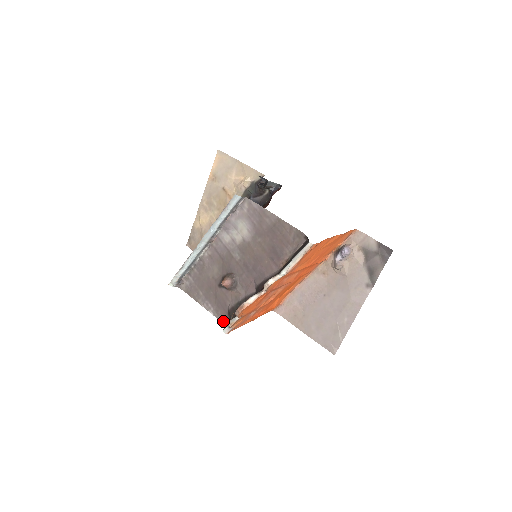
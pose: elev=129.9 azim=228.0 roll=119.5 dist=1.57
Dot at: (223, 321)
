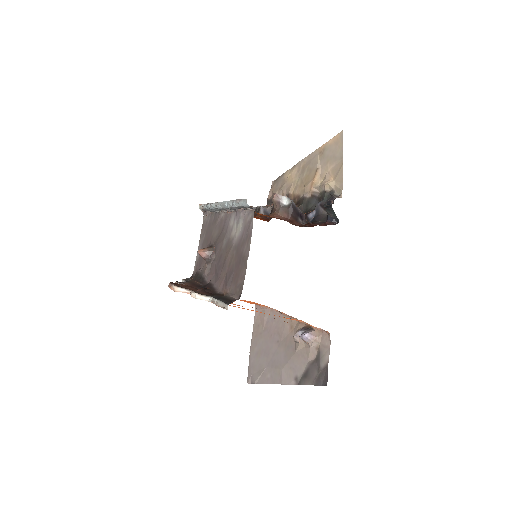
Dot at: (193, 273)
